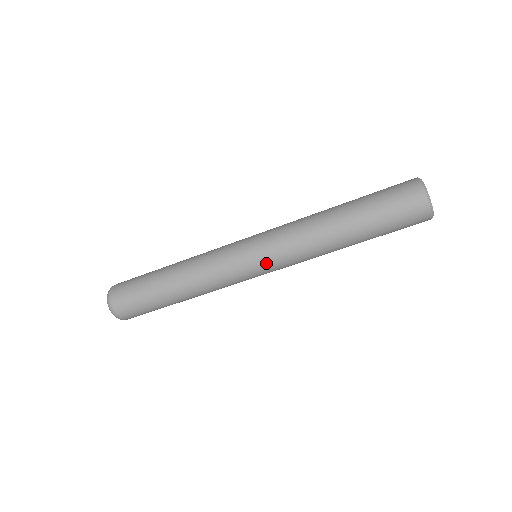
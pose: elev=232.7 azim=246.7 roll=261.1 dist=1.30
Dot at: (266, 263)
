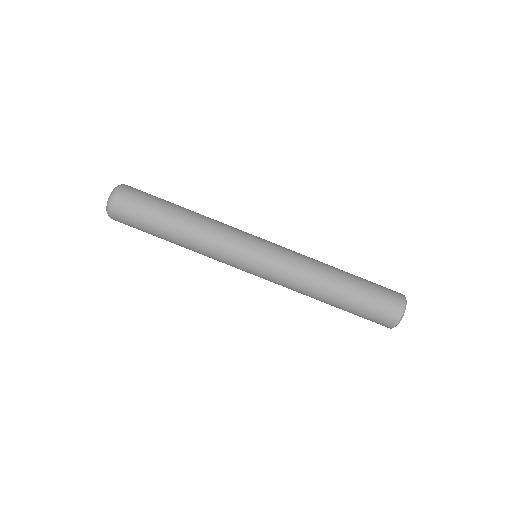
Dot at: (271, 250)
